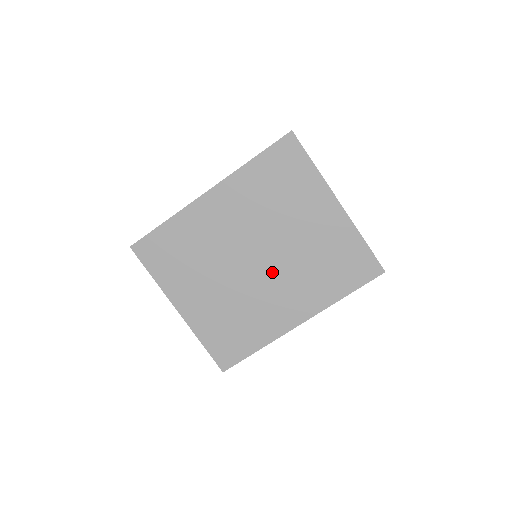
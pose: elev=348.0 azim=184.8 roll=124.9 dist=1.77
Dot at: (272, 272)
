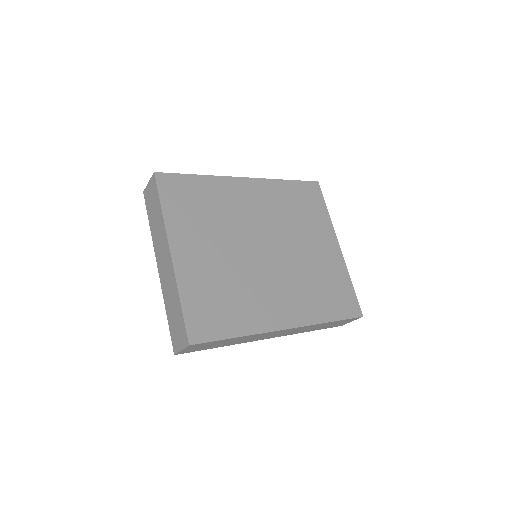
Dot at: (276, 267)
